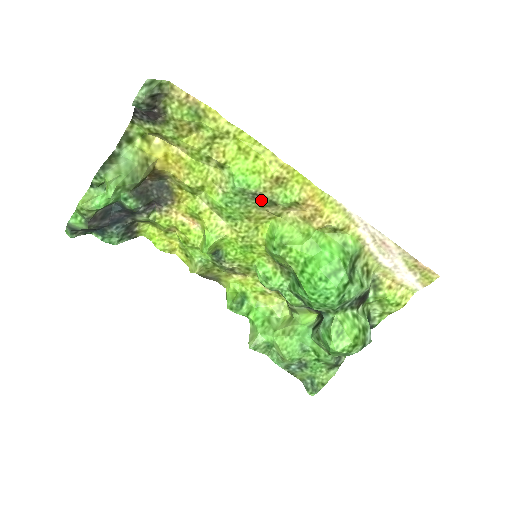
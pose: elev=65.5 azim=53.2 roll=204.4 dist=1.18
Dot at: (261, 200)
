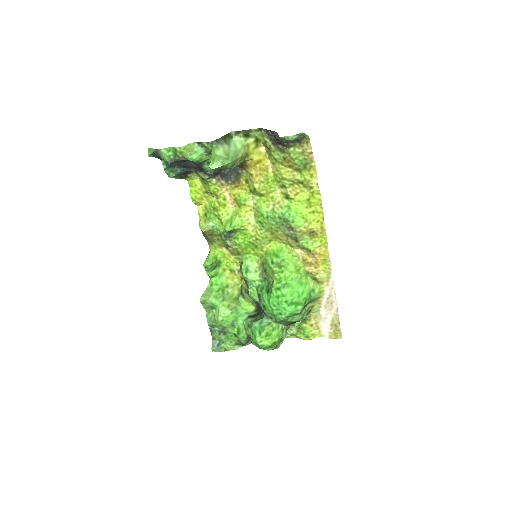
Dot at: (291, 233)
